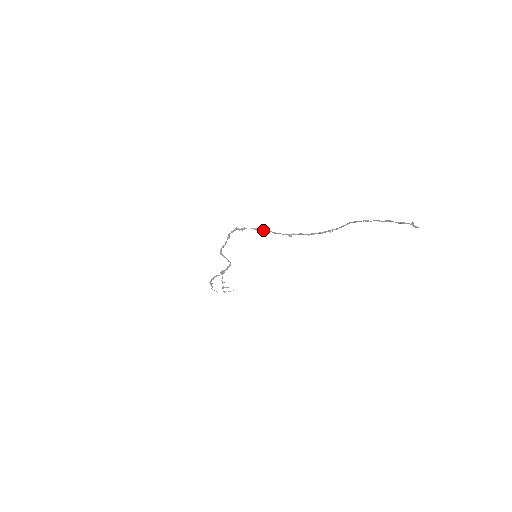
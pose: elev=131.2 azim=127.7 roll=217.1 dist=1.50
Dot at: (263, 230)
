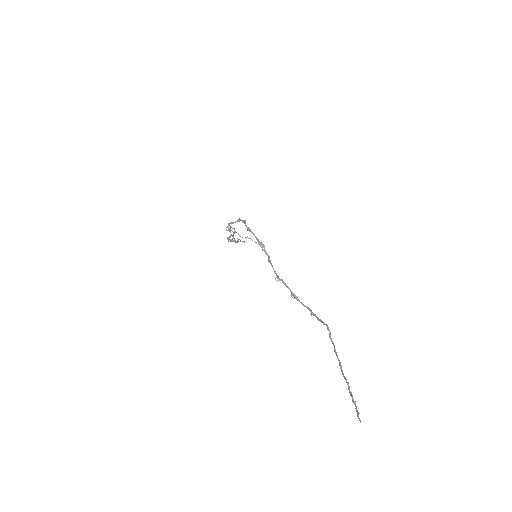
Dot at: (263, 247)
